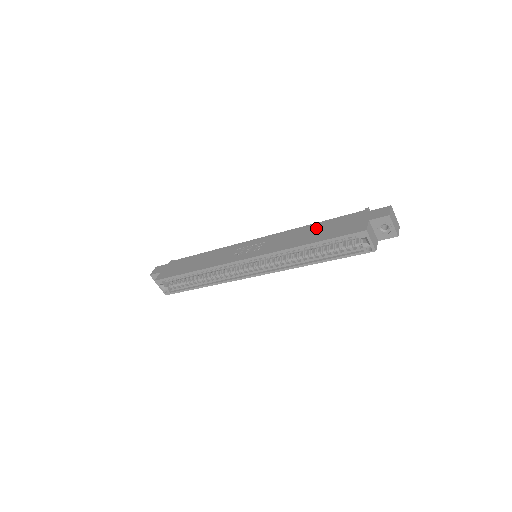
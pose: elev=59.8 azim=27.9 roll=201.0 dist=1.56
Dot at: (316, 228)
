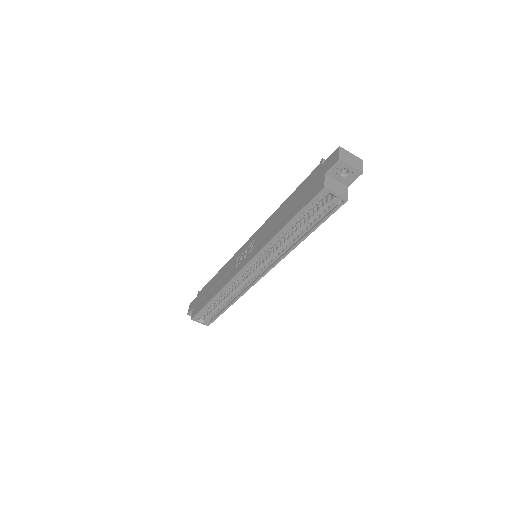
Dot at: (287, 205)
